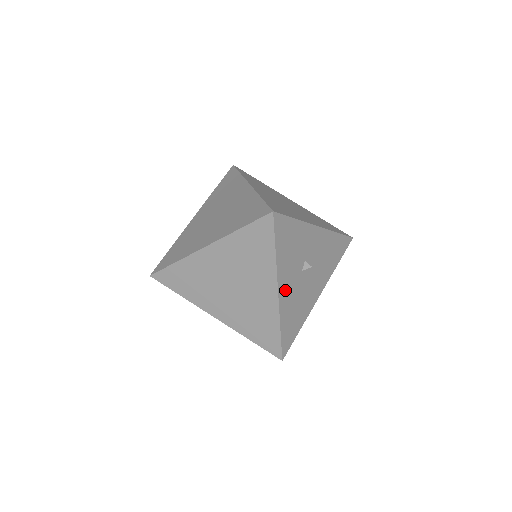
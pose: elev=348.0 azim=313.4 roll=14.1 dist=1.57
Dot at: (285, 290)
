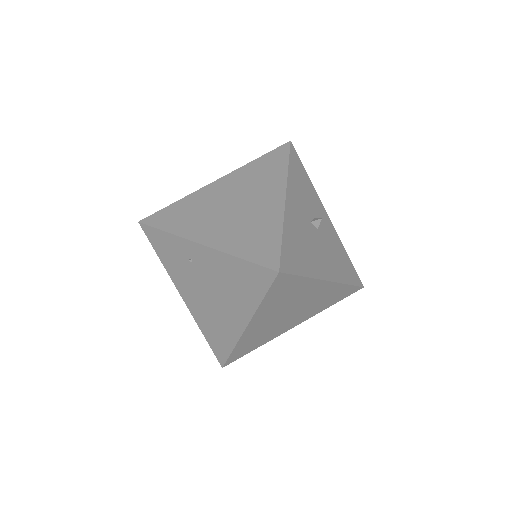
Dot at: (292, 208)
